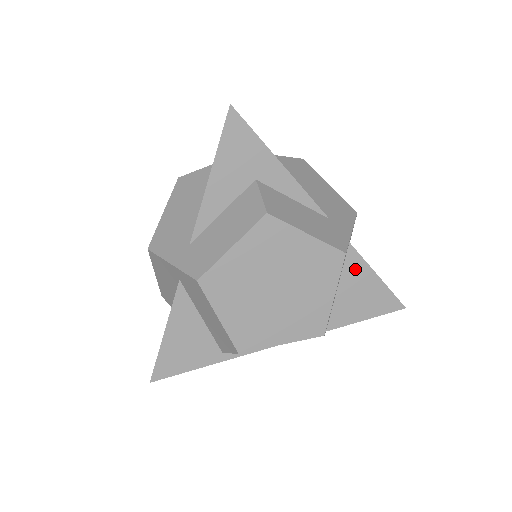
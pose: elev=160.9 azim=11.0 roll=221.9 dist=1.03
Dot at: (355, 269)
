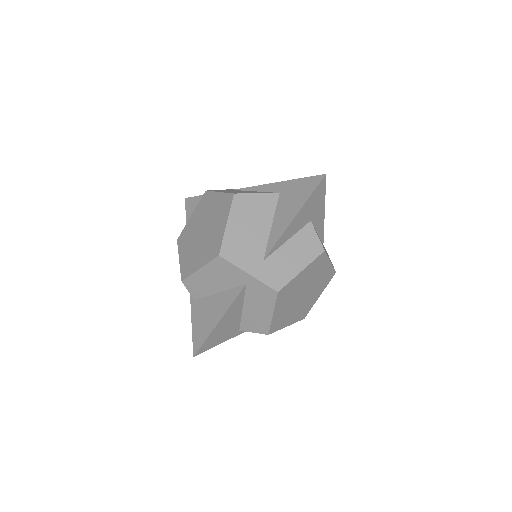
Dot at: occluded
